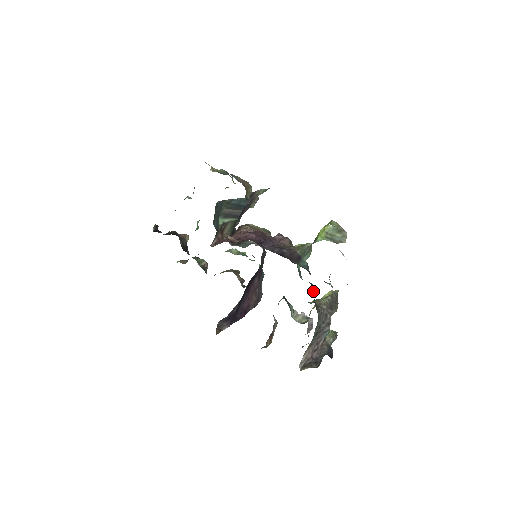
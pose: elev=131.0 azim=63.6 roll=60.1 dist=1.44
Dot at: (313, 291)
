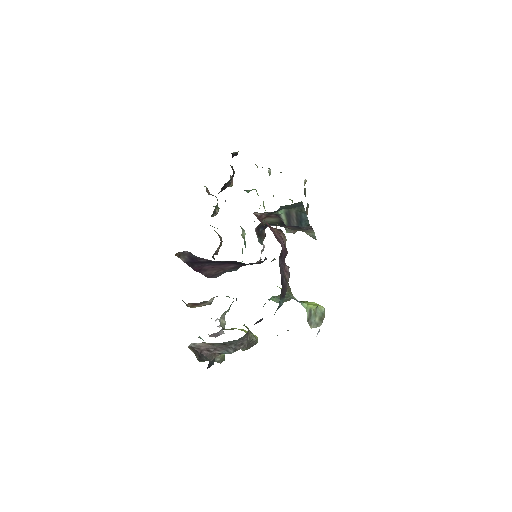
Dot at: occluded
